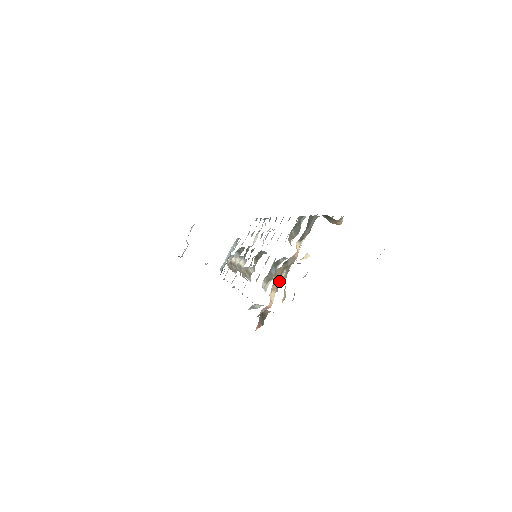
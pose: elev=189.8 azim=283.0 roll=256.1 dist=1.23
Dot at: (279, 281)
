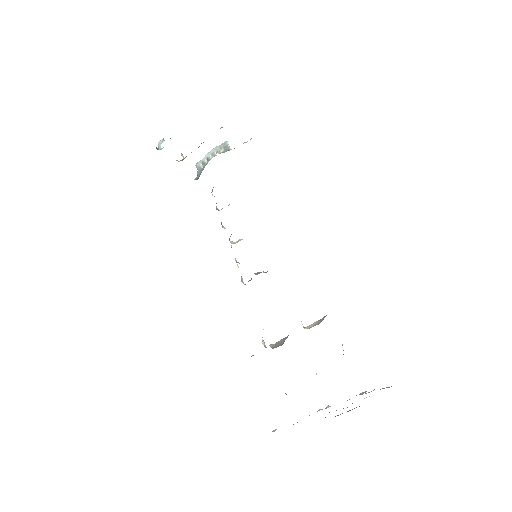
Dot at: occluded
